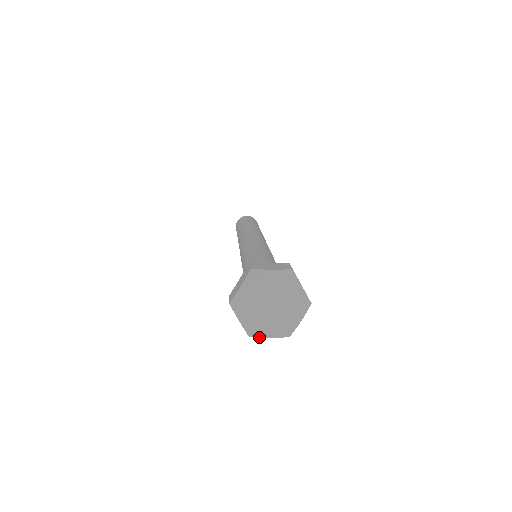
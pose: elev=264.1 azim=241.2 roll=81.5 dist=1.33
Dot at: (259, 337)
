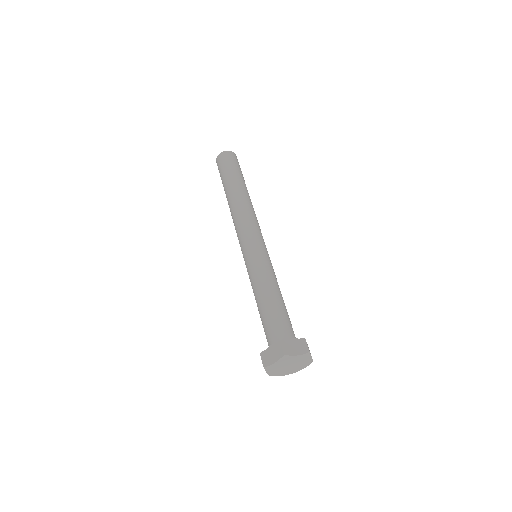
Dot at: occluded
